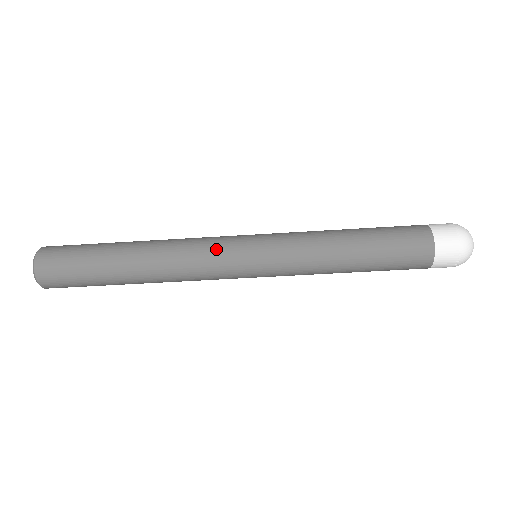
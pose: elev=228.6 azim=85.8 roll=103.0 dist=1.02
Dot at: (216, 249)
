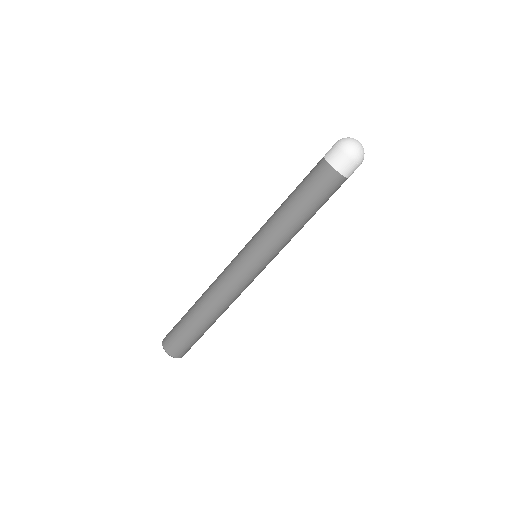
Dot at: (235, 277)
